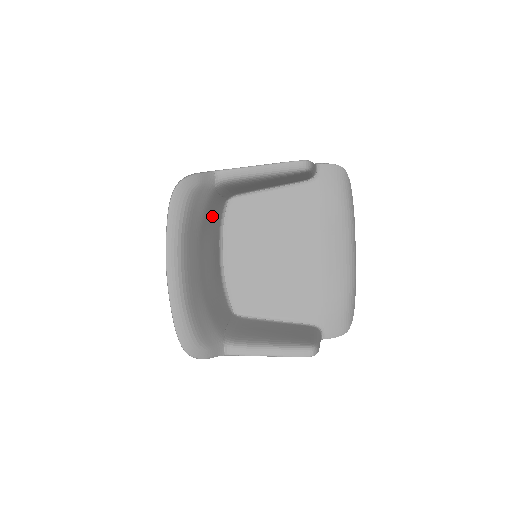
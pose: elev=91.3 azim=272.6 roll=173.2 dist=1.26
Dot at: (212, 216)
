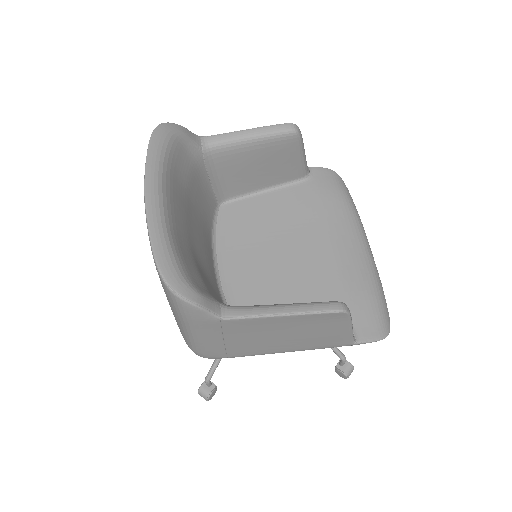
Dot at: (201, 198)
